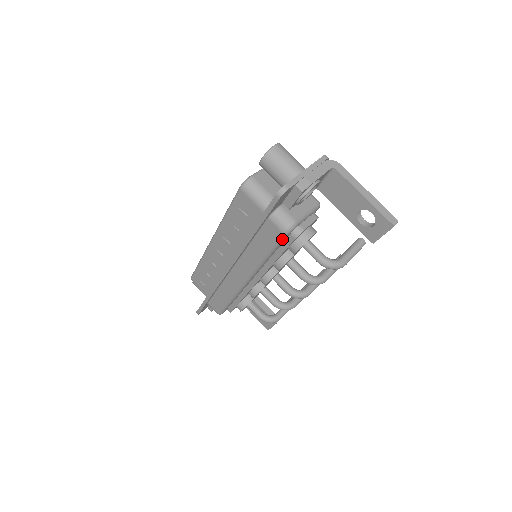
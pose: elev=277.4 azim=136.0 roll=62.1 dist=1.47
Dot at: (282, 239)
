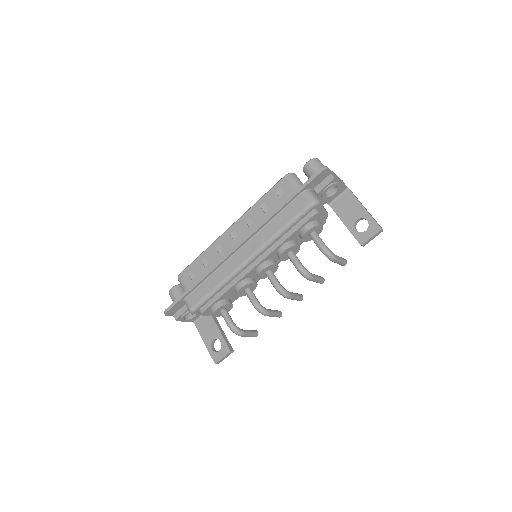
Dot at: (306, 211)
